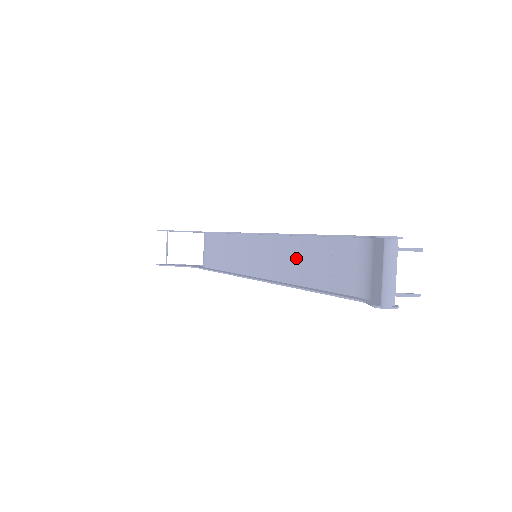
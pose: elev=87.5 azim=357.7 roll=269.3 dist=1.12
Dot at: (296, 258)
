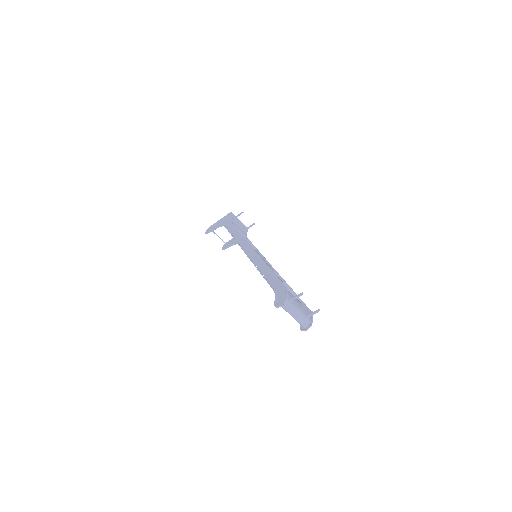
Dot at: occluded
